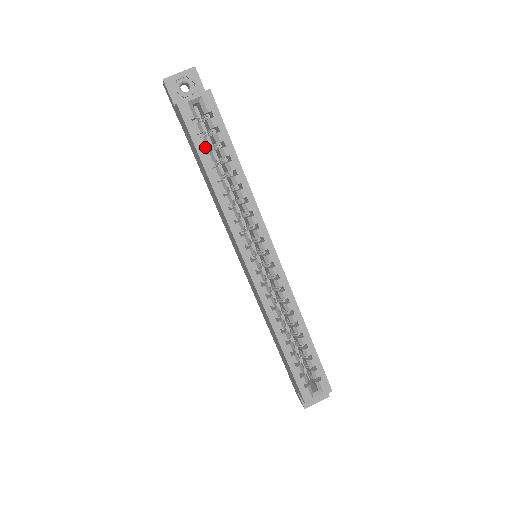
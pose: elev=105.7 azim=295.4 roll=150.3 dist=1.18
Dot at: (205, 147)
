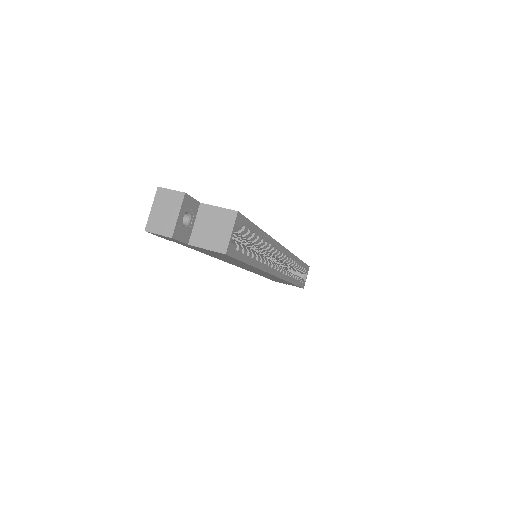
Dot at: (247, 253)
